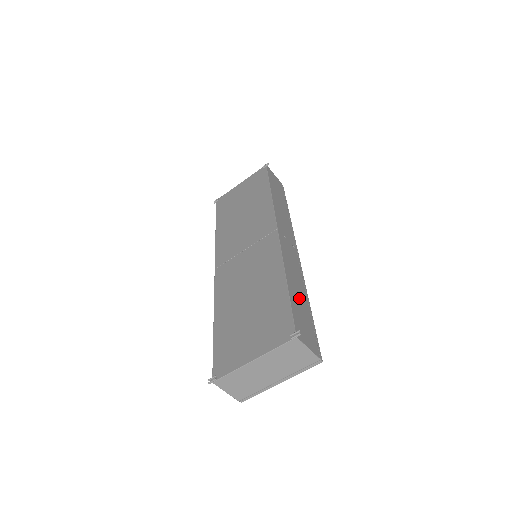
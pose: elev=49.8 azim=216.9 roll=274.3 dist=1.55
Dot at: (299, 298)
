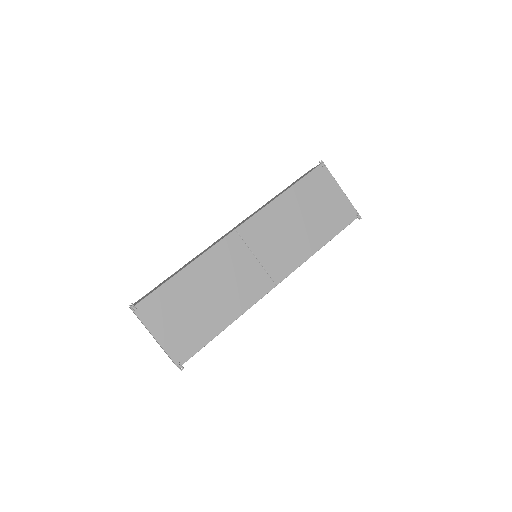
Dot at: occluded
